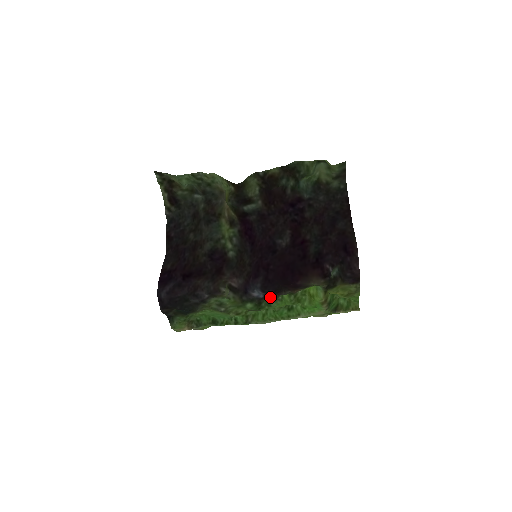
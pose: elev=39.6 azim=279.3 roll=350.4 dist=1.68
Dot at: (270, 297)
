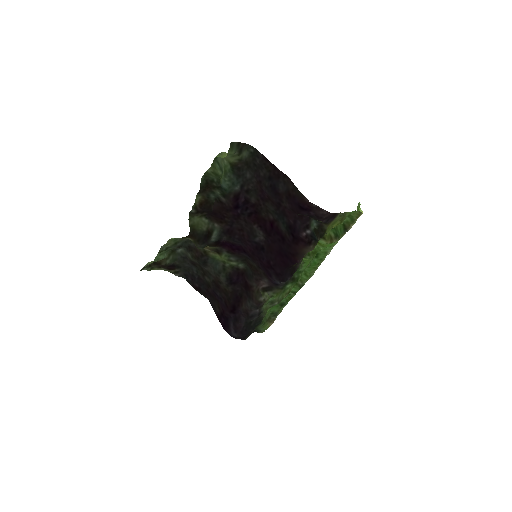
Dot at: occluded
